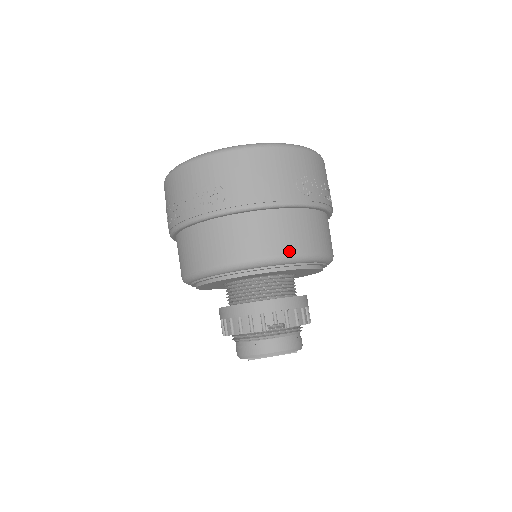
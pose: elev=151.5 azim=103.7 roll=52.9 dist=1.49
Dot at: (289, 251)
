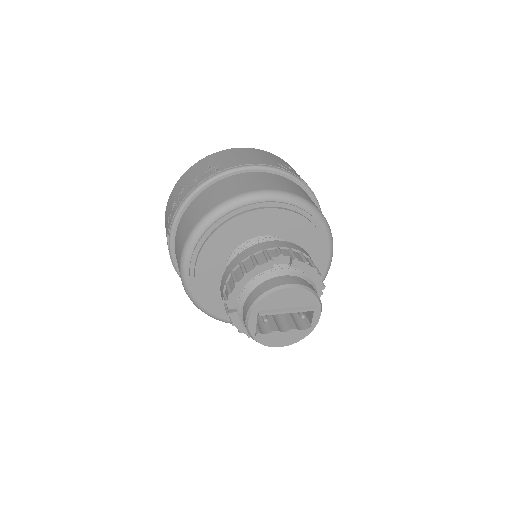
Dot at: (280, 189)
